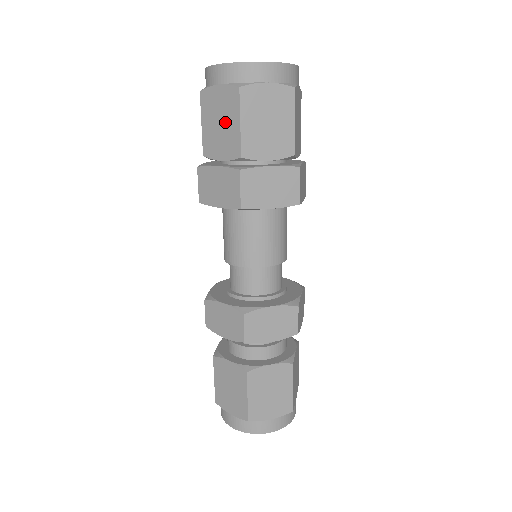
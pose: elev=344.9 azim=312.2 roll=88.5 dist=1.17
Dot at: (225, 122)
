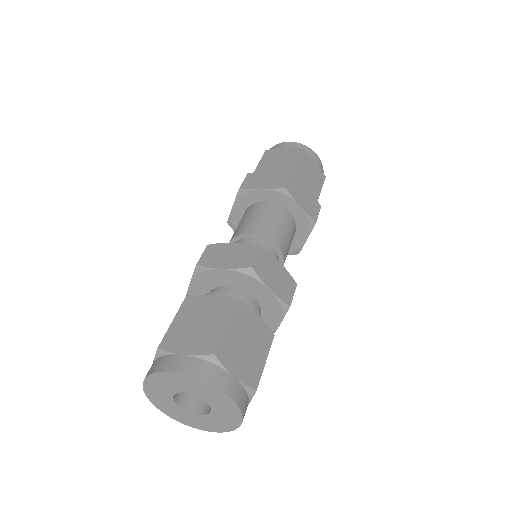
Dot at: (284, 159)
